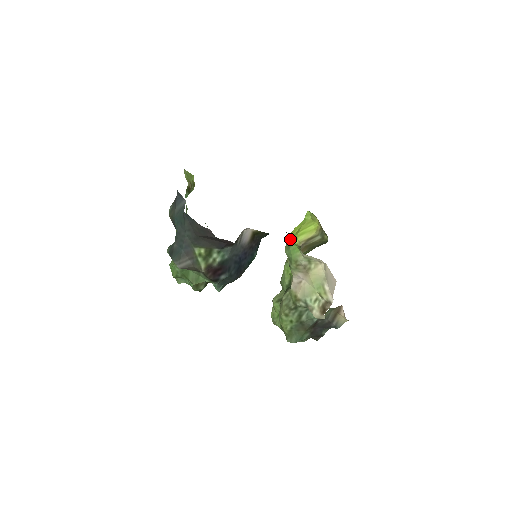
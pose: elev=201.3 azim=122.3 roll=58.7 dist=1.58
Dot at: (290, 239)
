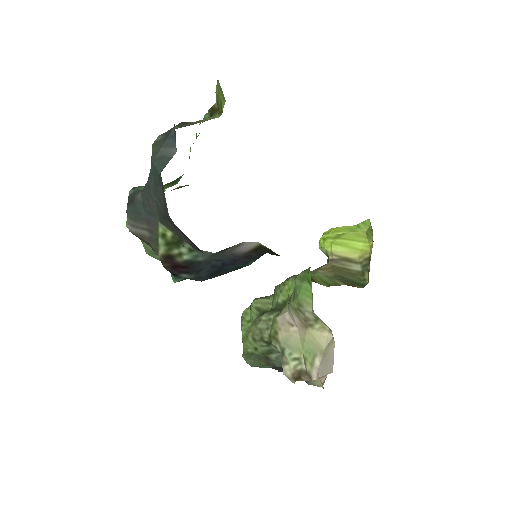
Dot at: (310, 274)
